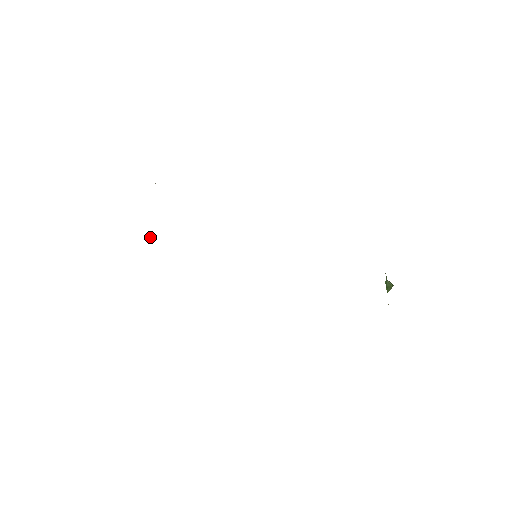
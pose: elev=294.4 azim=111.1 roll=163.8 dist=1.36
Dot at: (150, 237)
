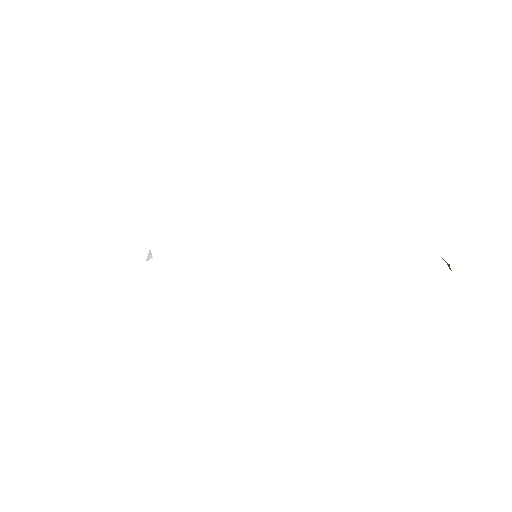
Dot at: (148, 255)
